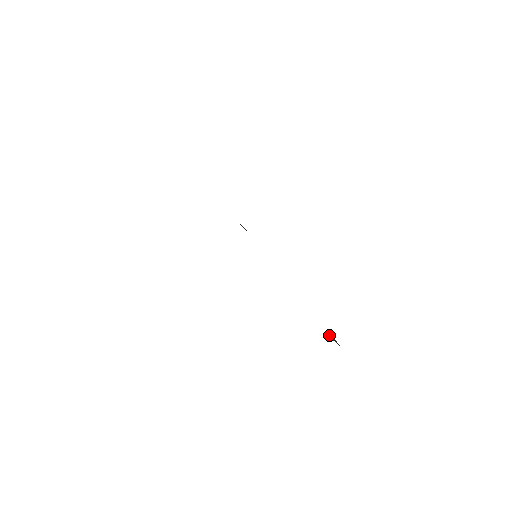
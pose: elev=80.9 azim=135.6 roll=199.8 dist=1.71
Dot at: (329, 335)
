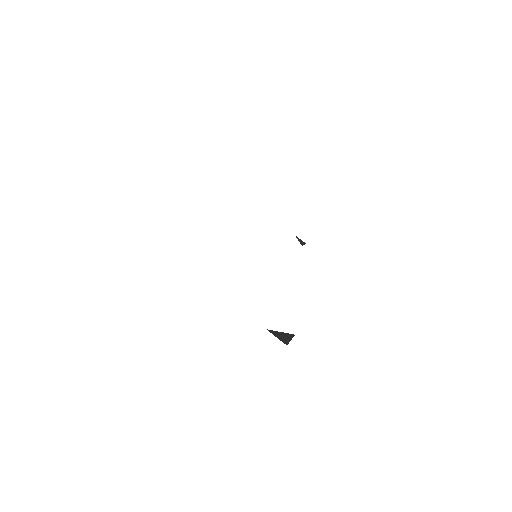
Dot at: (276, 331)
